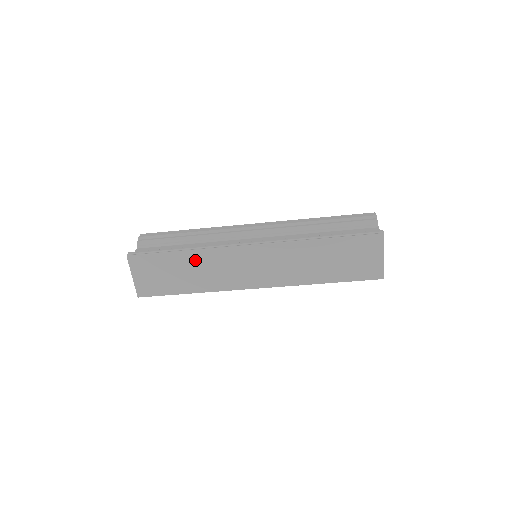
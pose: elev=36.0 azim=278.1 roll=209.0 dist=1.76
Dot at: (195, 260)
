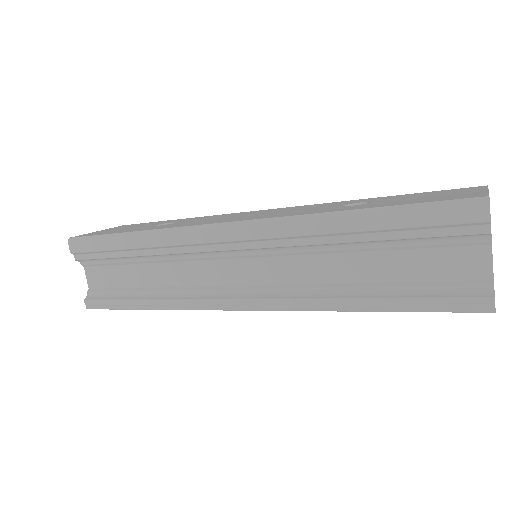
Dot at: occluded
